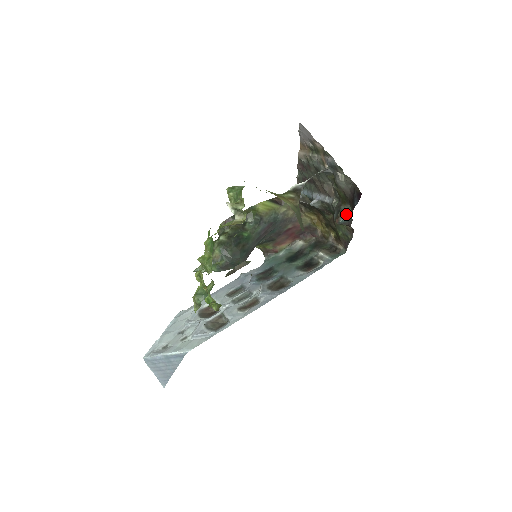
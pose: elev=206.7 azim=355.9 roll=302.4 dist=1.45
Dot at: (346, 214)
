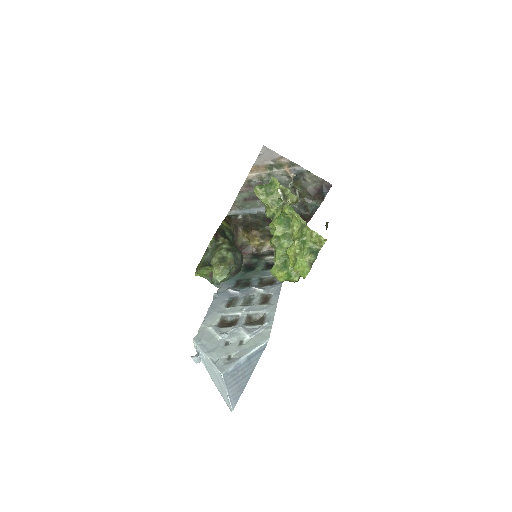
Dot at: (312, 207)
